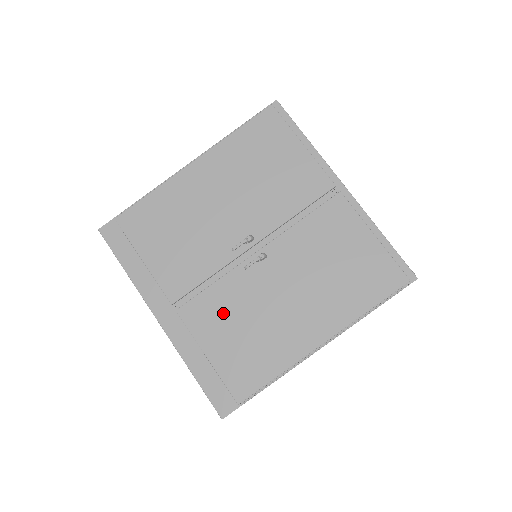
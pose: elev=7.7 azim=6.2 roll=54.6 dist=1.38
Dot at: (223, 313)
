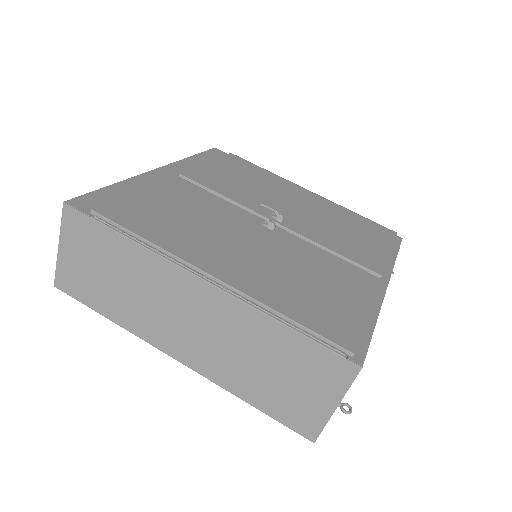
Dot at: (194, 202)
